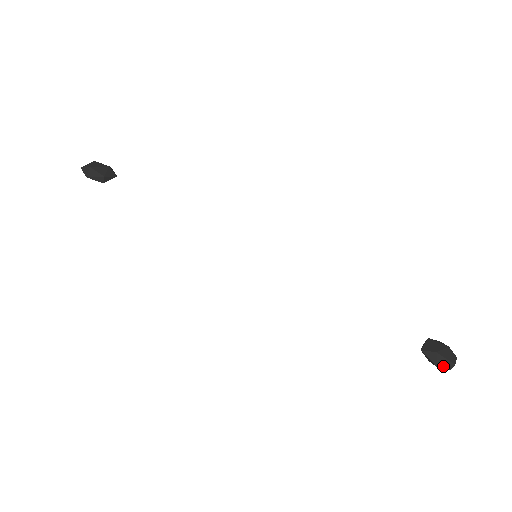
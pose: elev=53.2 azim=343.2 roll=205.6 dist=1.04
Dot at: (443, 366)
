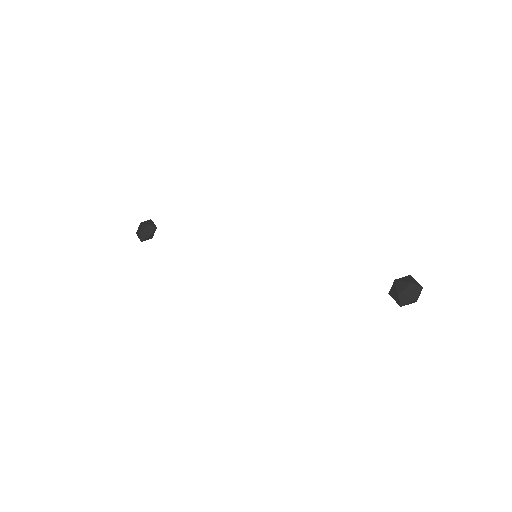
Dot at: (405, 304)
